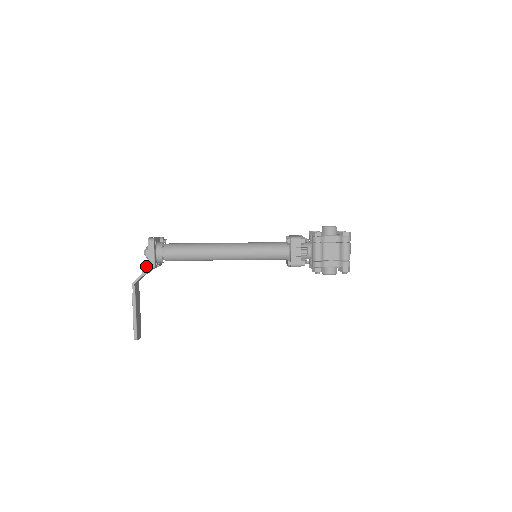
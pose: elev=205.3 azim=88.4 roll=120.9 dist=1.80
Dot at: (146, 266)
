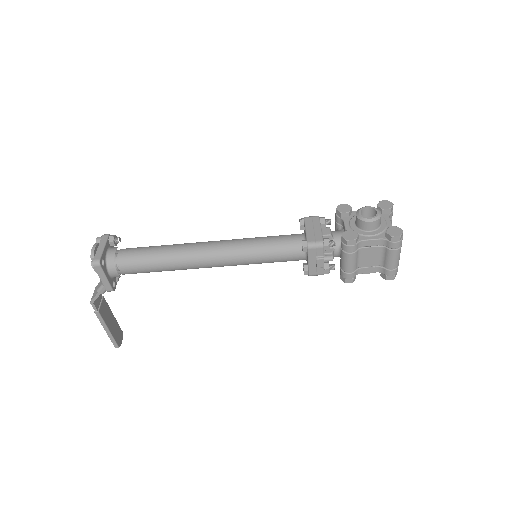
Dot at: (101, 286)
